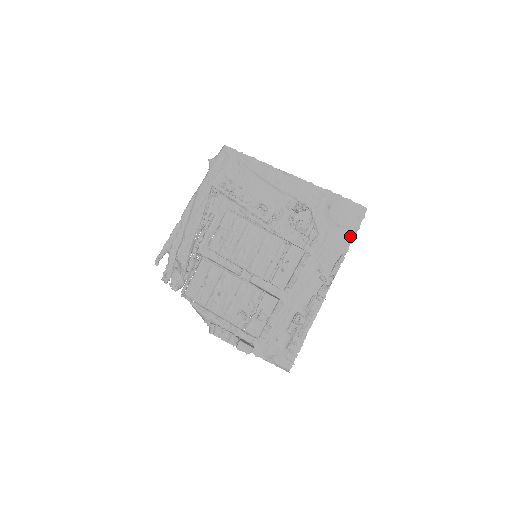
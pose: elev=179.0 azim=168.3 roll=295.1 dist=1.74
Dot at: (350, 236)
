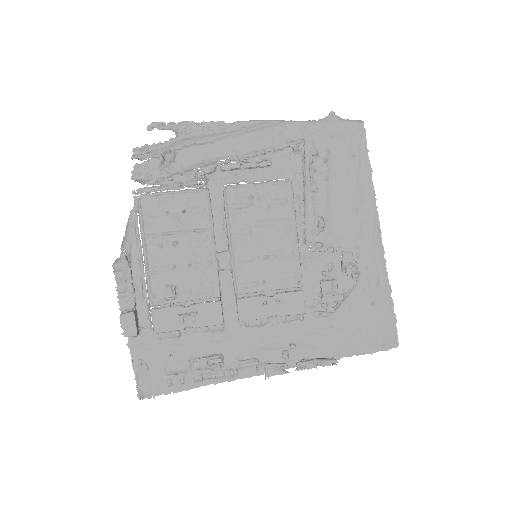
Dot at: (355, 350)
